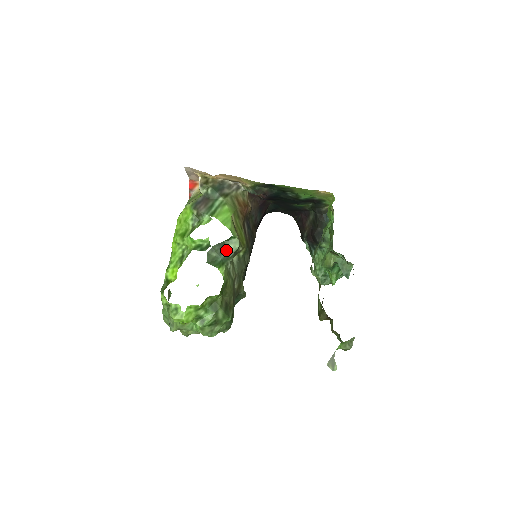
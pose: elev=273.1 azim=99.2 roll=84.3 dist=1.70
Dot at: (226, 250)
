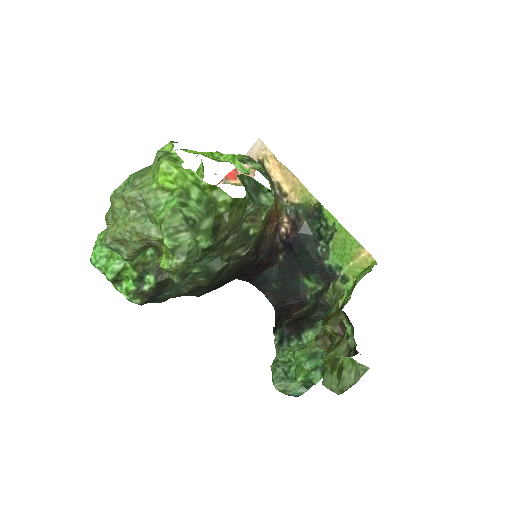
Dot at: (257, 196)
